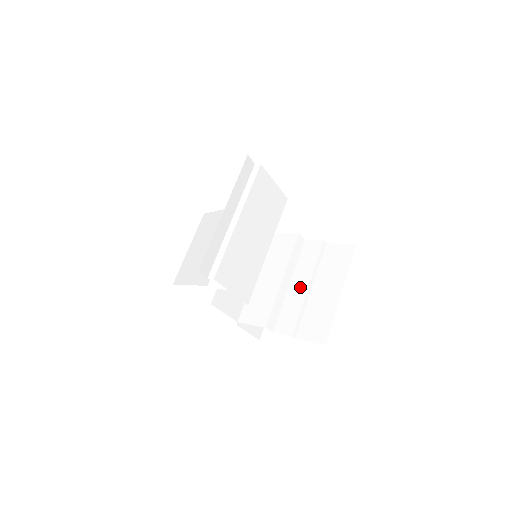
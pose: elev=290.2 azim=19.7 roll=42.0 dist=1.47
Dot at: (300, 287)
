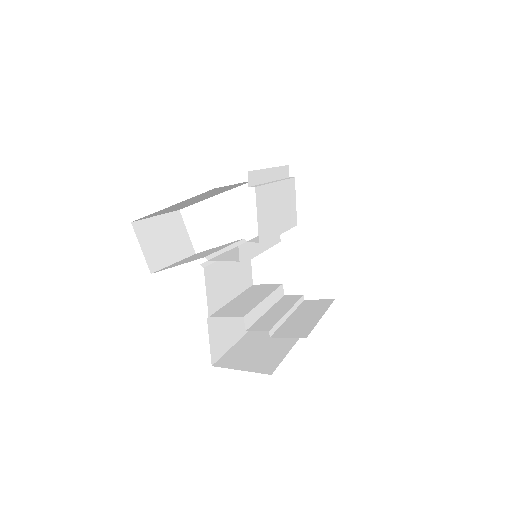
Dot at: (279, 311)
